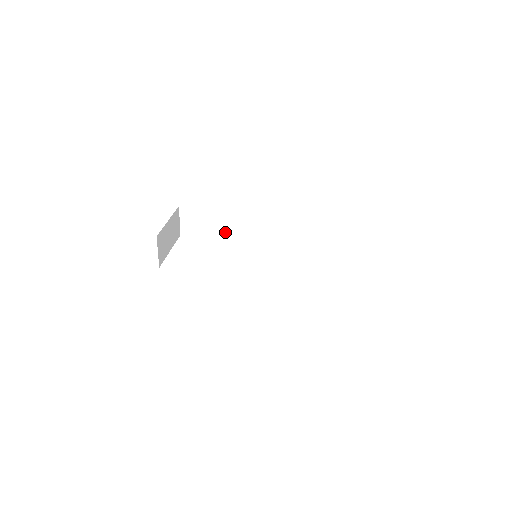
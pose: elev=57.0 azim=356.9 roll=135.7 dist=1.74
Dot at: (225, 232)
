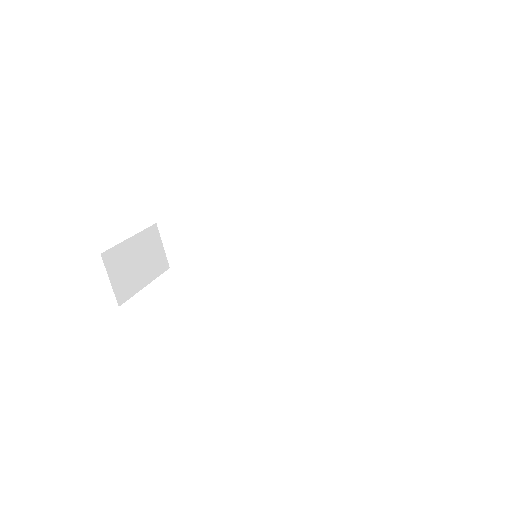
Dot at: (221, 243)
